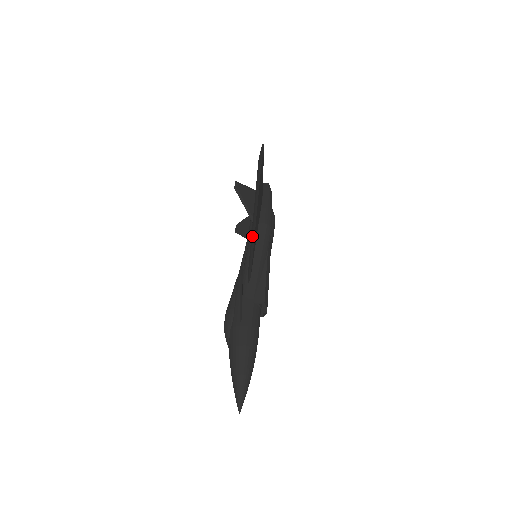
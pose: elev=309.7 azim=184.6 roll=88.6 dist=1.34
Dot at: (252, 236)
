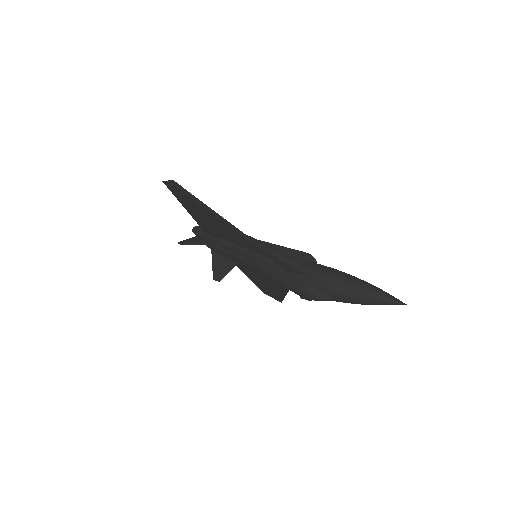
Dot at: (240, 231)
